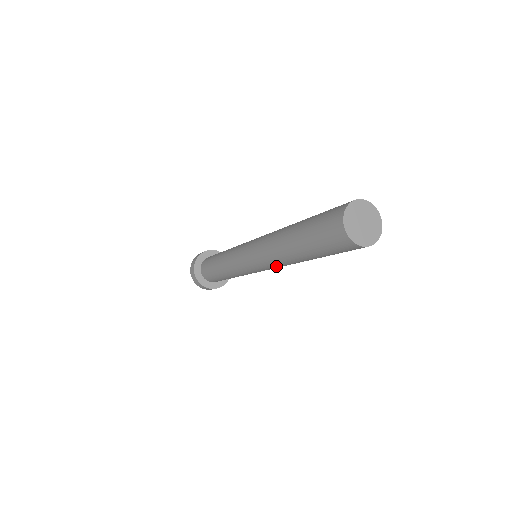
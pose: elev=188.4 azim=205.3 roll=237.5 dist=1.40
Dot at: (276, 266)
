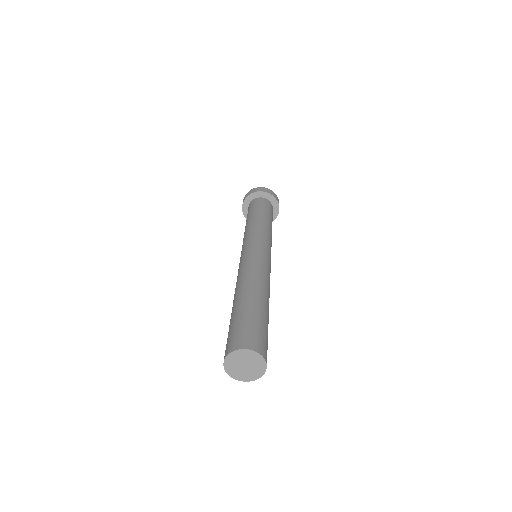
Dot at: occluded
